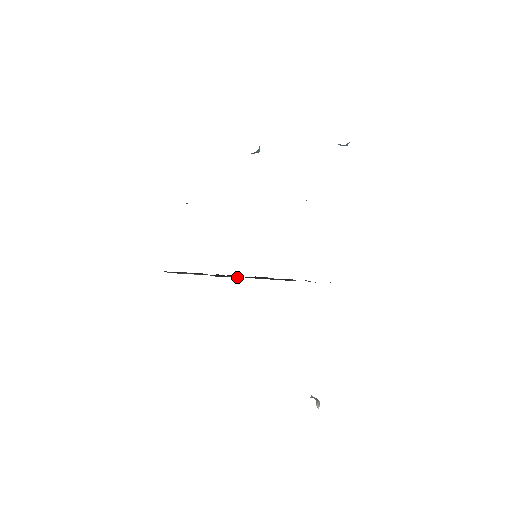
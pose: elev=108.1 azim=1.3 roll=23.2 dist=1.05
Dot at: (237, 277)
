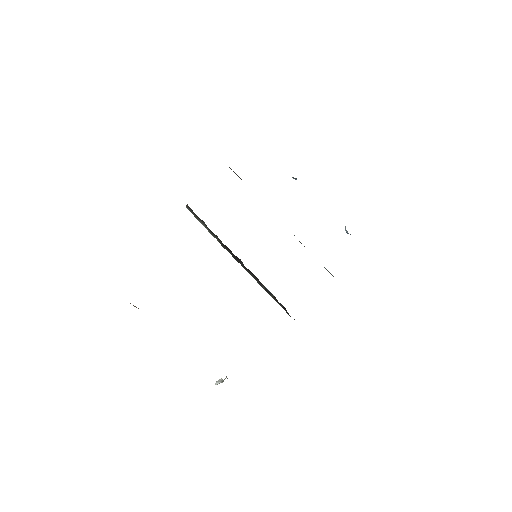
Dot at: (237, 260)
